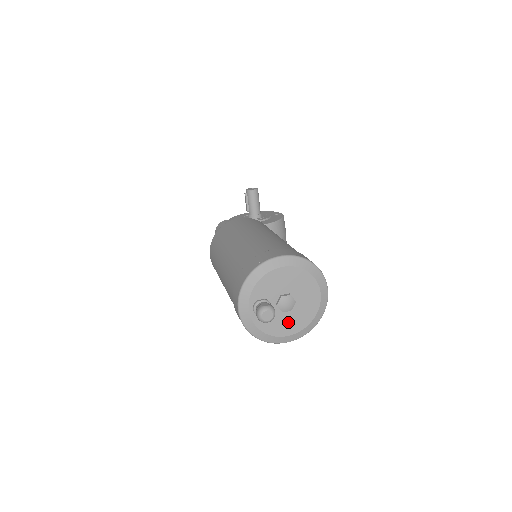
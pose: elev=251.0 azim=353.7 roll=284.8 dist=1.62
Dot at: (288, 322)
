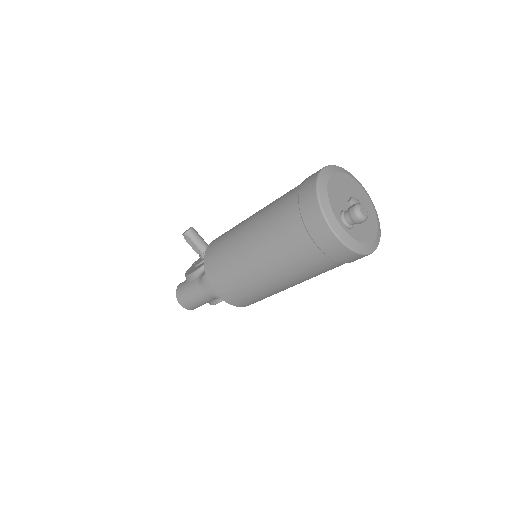
Dot at: (367, 225)
